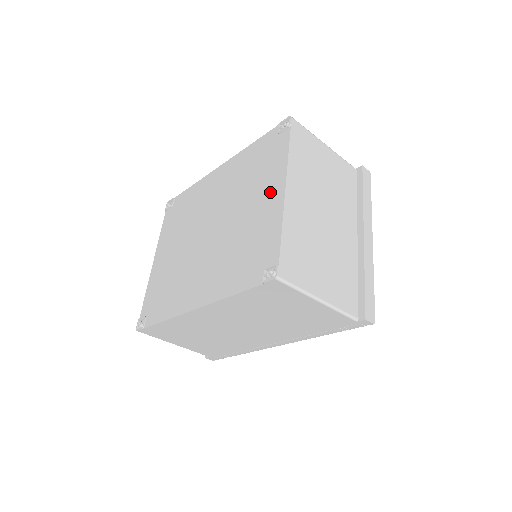
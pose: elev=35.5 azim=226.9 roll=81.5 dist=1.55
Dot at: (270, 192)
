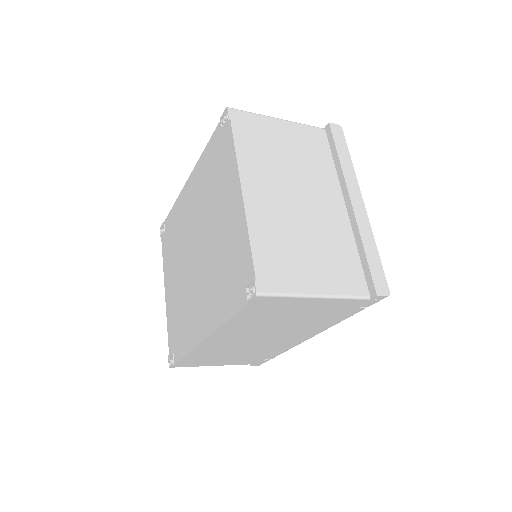
Dot at: (231, 199)
